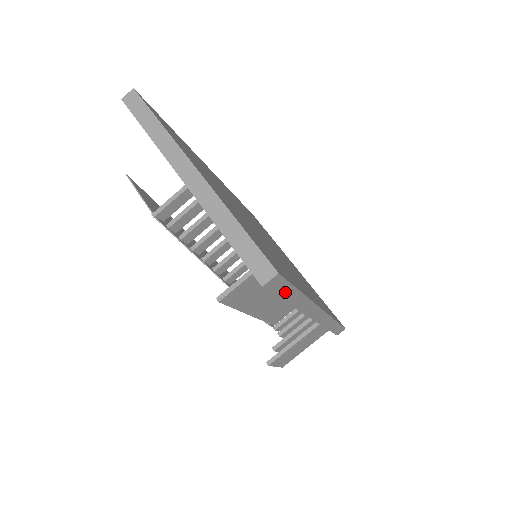
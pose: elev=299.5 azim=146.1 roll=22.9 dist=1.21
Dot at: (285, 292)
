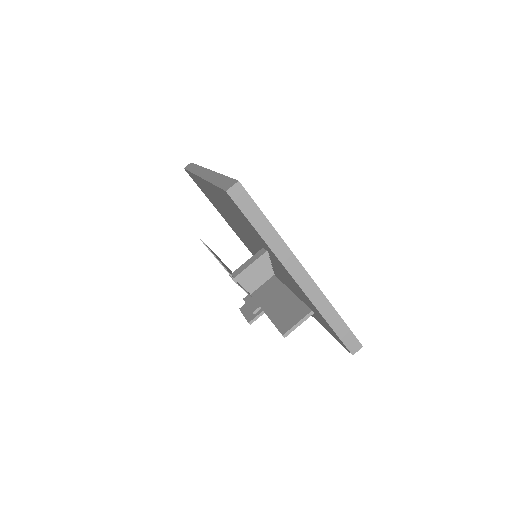
Dot at: occluded
